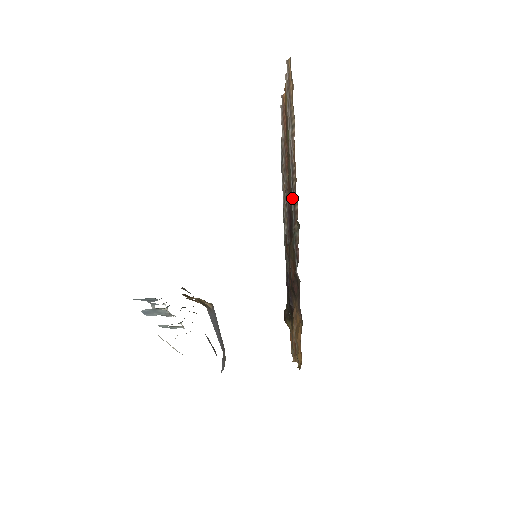
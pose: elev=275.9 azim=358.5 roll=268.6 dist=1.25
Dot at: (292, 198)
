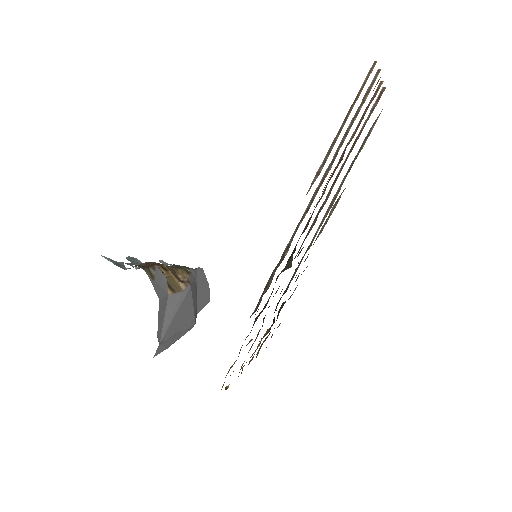
Dot at: (291, 238)
